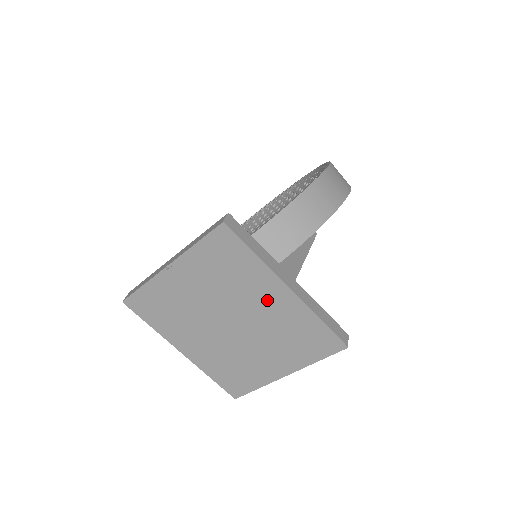
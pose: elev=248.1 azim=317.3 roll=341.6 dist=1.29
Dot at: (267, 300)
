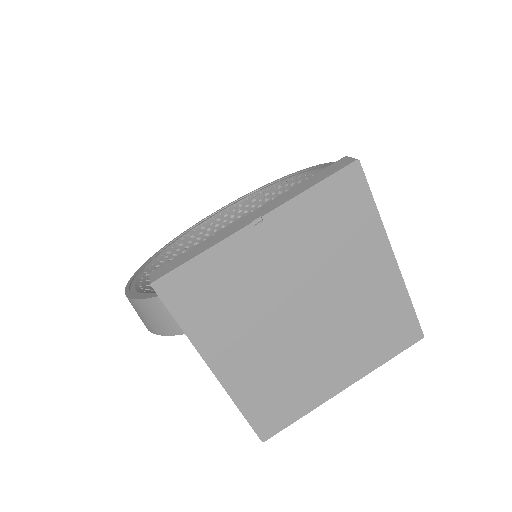
Dot at: (365, 275)
